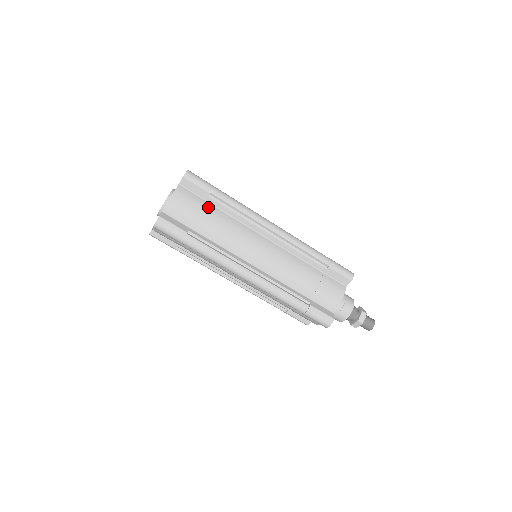
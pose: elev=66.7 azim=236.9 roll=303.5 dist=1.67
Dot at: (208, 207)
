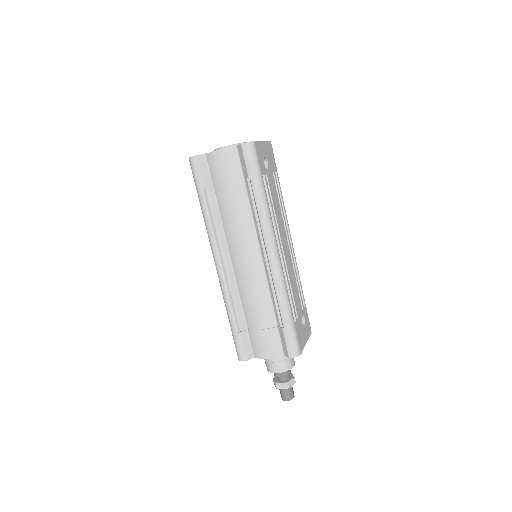
Dot at: (240, 186)
